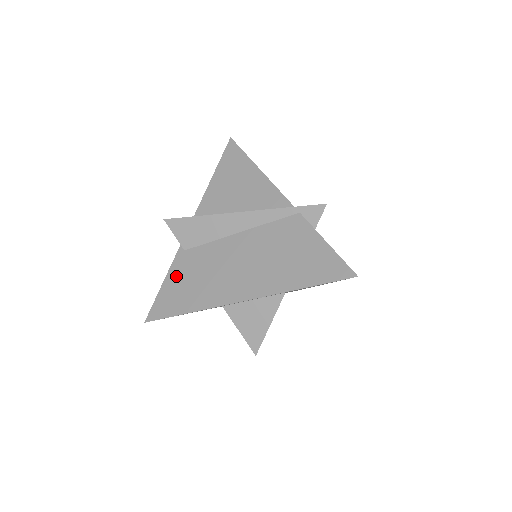
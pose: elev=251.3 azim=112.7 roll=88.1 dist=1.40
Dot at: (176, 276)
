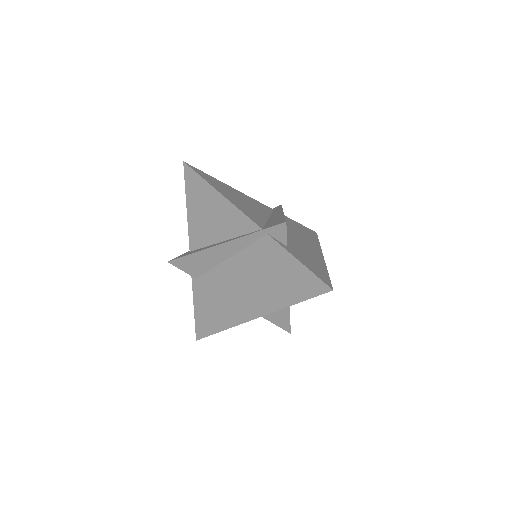
Dot at: (200, 302)
